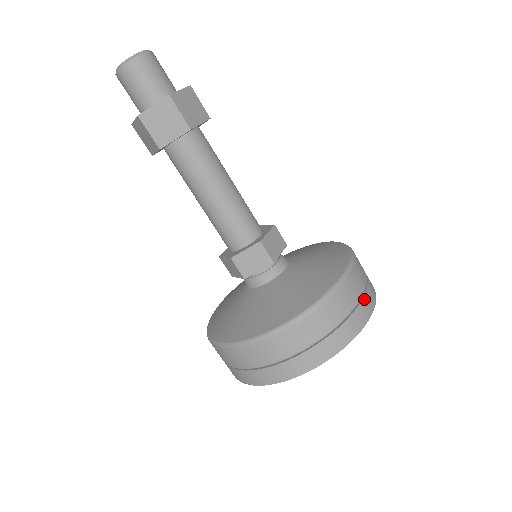
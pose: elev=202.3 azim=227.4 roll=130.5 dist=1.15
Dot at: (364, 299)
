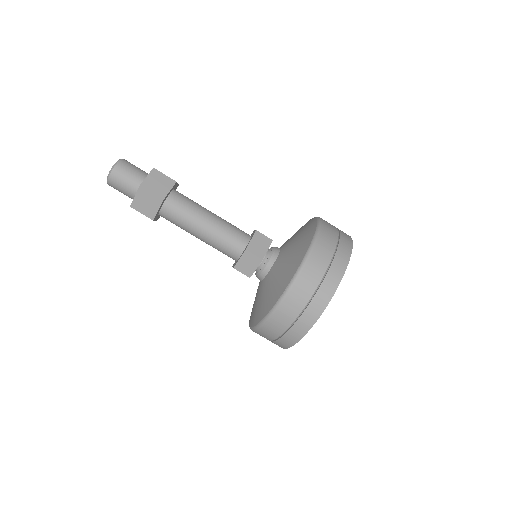
Dot at: (295, 325)
